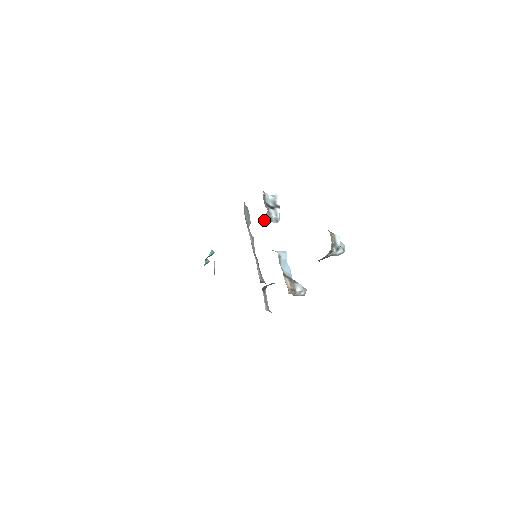
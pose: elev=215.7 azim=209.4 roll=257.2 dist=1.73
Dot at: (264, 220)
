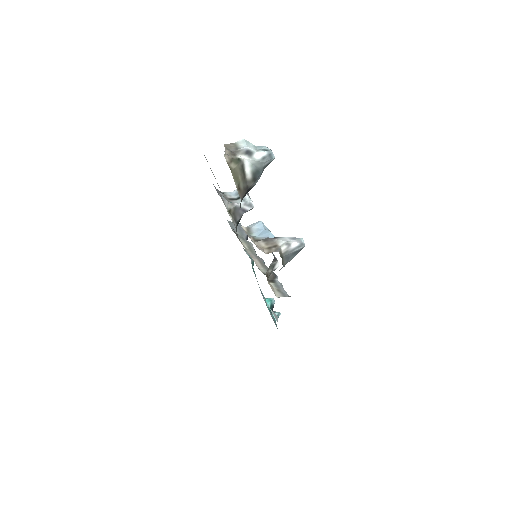
Dot at: (232, 214)
